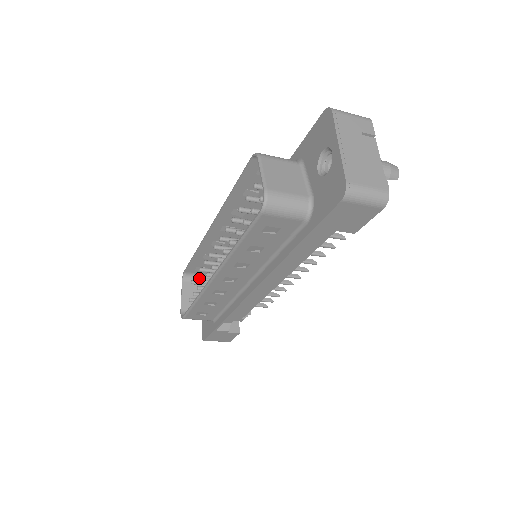
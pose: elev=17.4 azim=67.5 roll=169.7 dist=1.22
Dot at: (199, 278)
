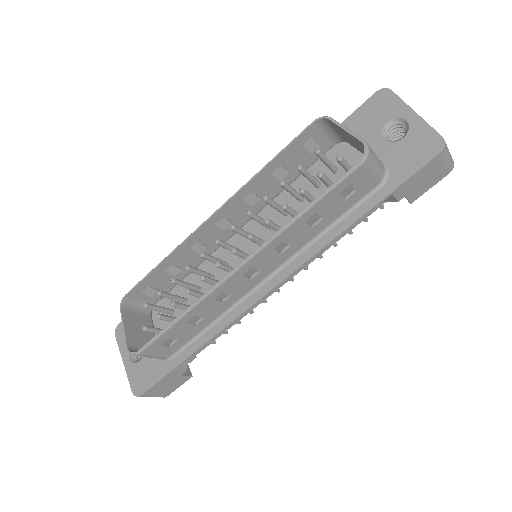
Dot at: (138, 307)
